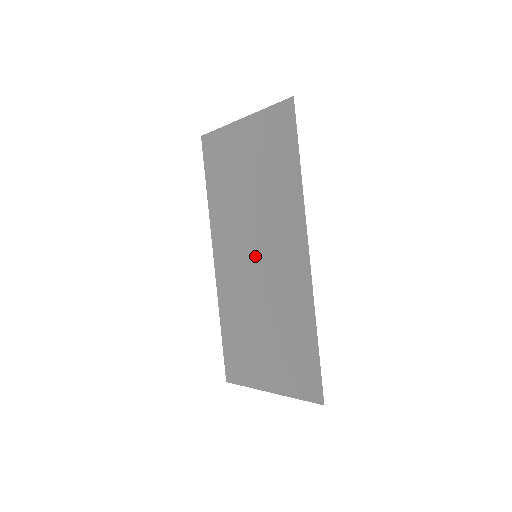
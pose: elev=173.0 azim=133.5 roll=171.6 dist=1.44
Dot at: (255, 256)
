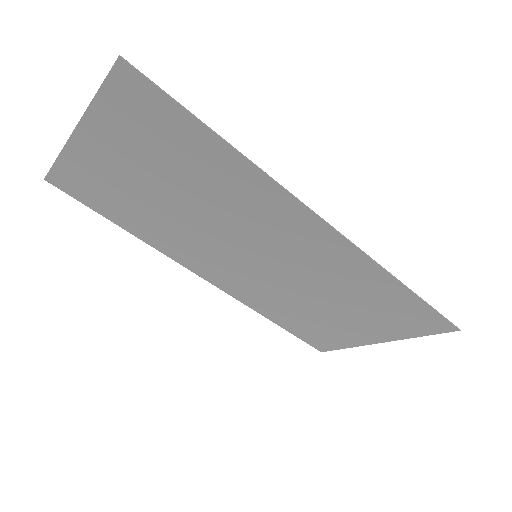
Dot at: (255, 257)
